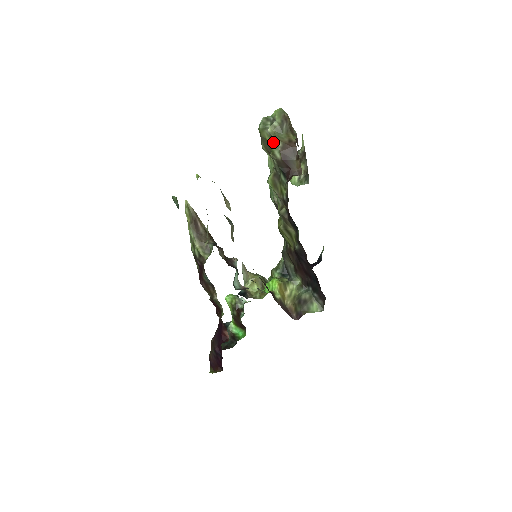
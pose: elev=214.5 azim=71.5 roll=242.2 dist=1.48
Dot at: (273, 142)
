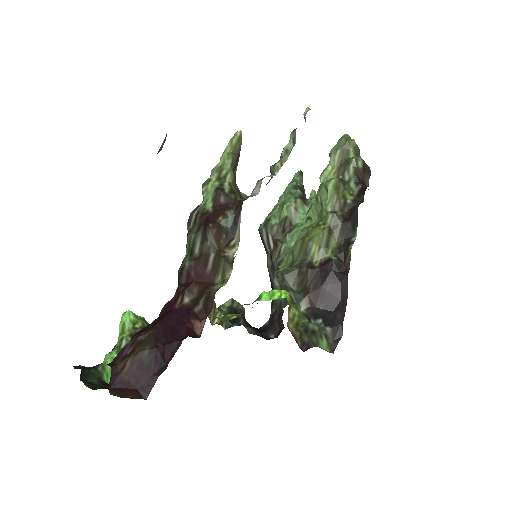
Dot at: (355, 153)
